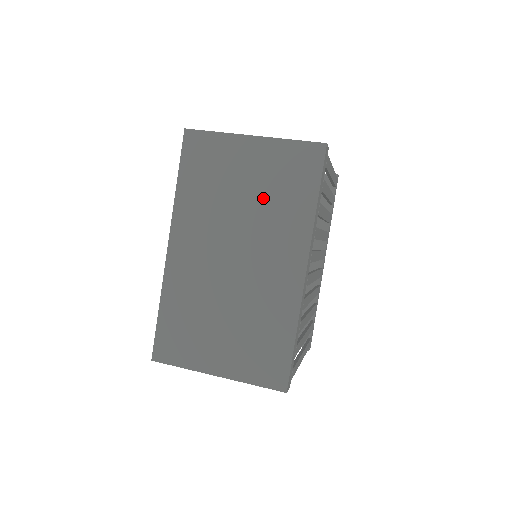
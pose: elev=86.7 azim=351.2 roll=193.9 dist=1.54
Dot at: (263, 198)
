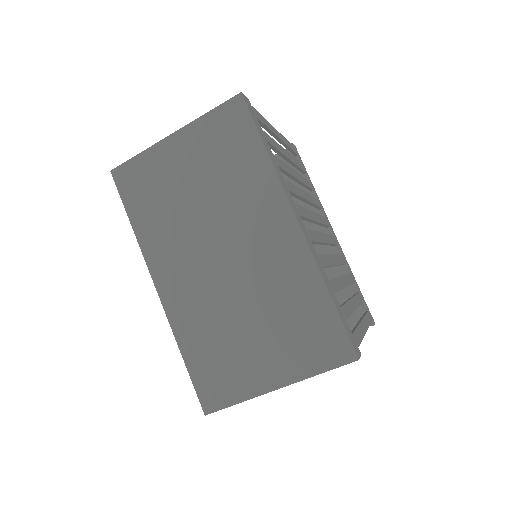
Dot at: (215, 182)
